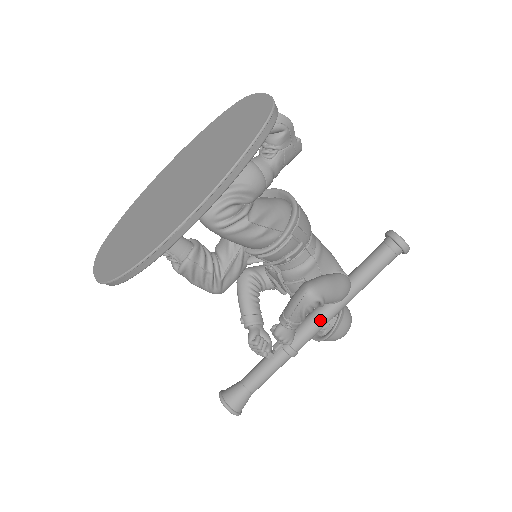
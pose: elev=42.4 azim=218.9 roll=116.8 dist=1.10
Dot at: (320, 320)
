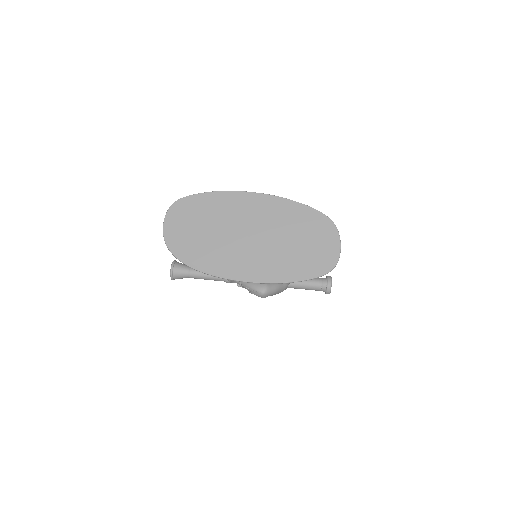
Dot at: occluded
